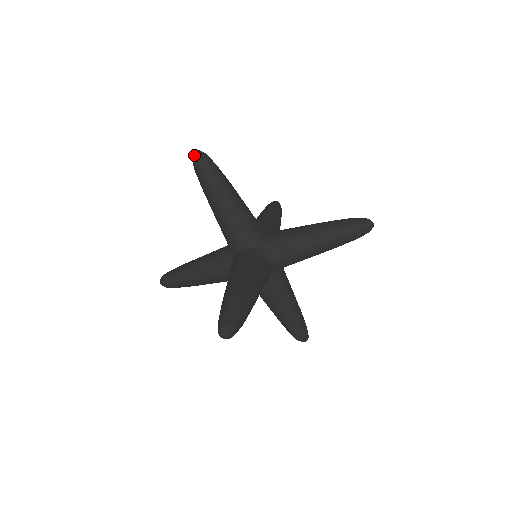
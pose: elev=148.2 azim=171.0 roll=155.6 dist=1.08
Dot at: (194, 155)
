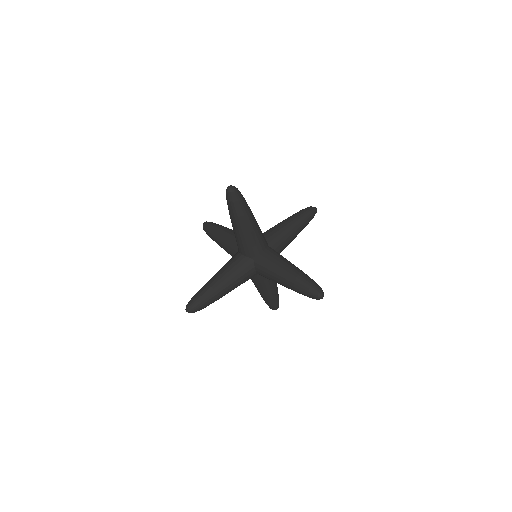
Dot at: (233, 189)
